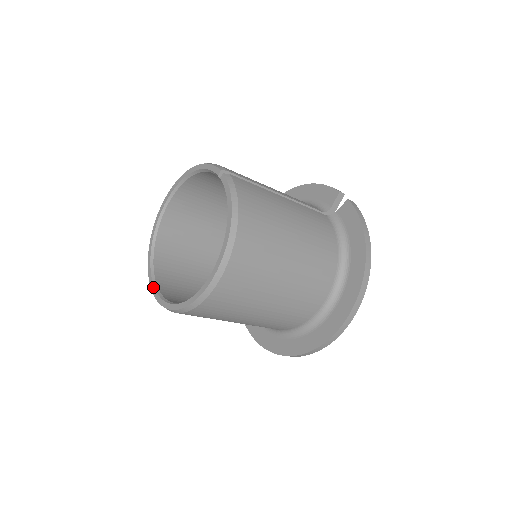
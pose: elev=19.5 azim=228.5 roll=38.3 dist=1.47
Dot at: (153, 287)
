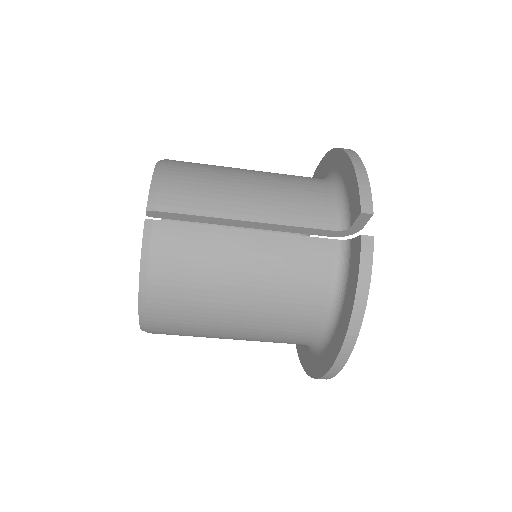
Dot at: occluded
